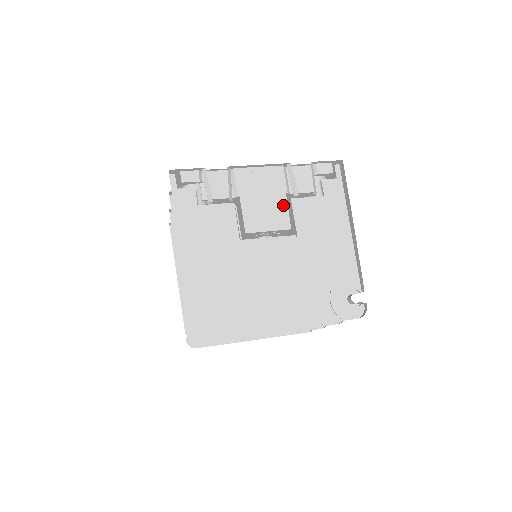
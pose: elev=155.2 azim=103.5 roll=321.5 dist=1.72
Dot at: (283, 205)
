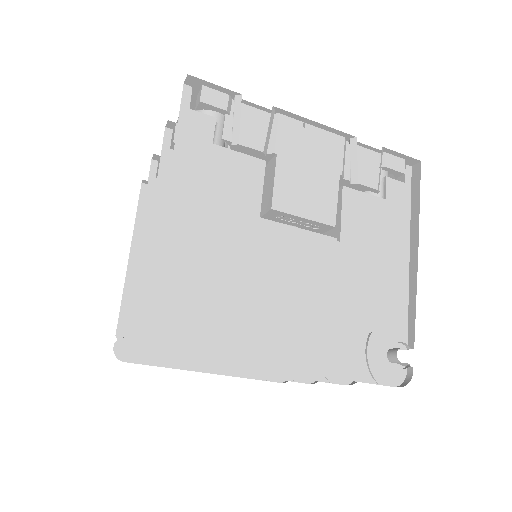
Dot at: (332, 189)
